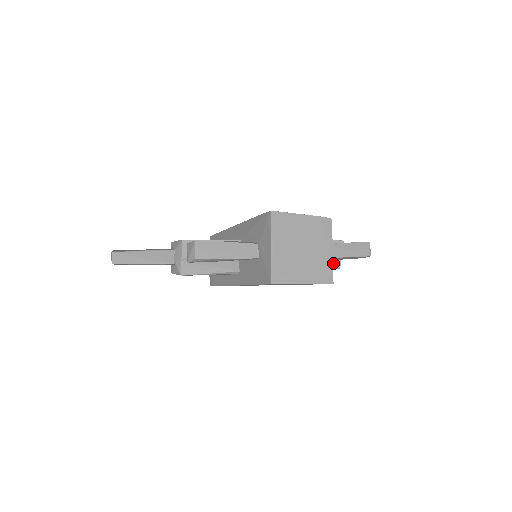
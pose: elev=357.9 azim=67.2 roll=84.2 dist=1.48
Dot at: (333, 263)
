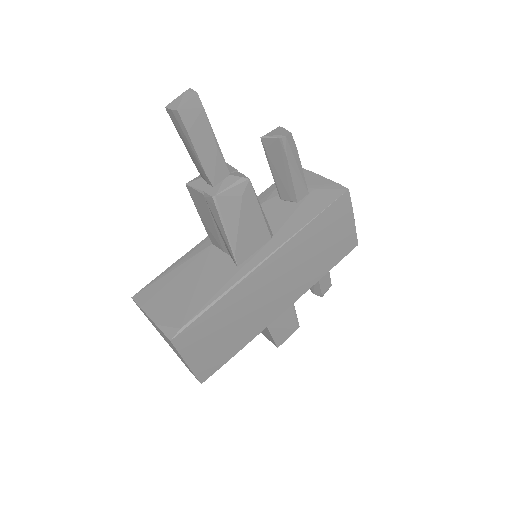
Dot at: occluded
